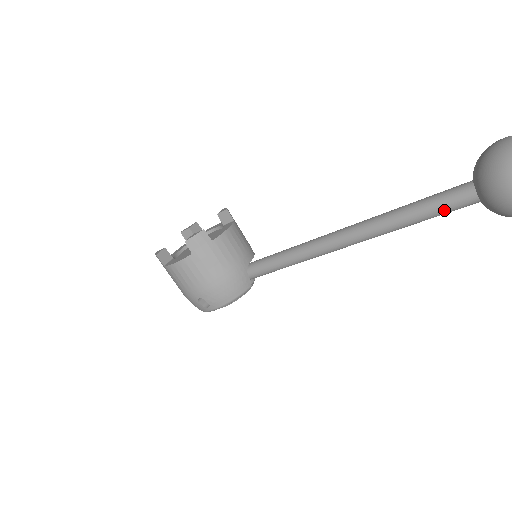
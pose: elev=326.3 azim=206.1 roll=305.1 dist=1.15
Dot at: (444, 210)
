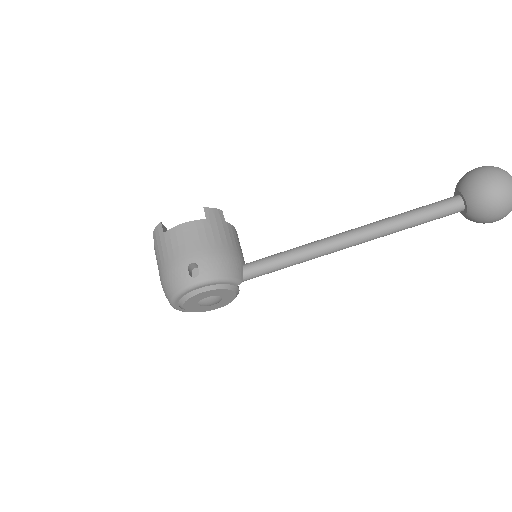
Dot at: (437, 210)
